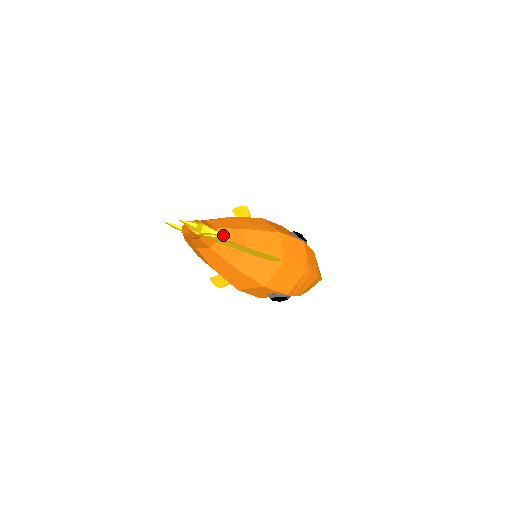
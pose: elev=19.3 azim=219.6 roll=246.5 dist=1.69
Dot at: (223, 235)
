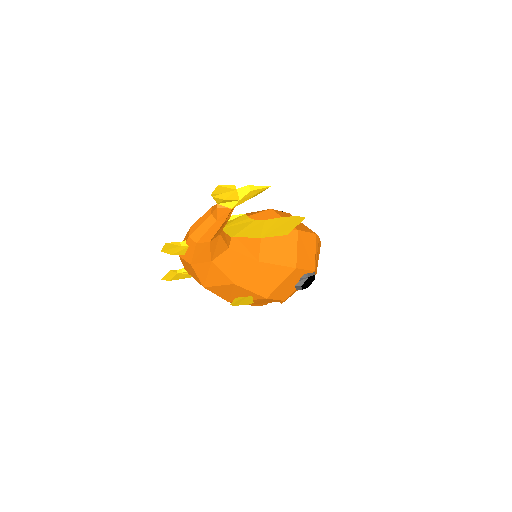
Dot at: (265, 187)
